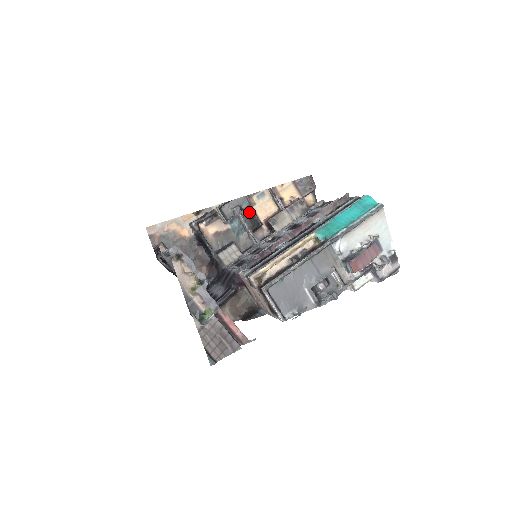
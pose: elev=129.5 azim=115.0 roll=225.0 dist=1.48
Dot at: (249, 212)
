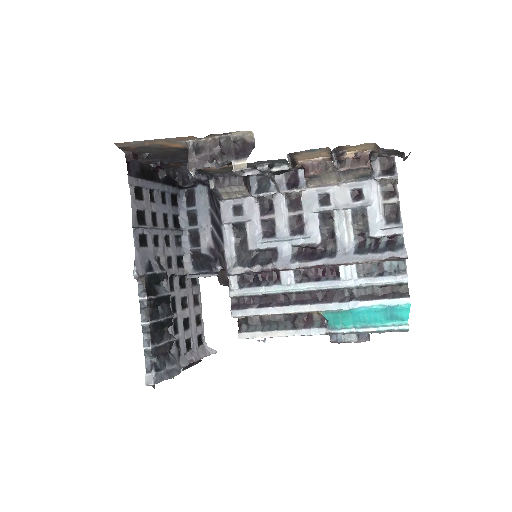
Dot at: (282, 166)
